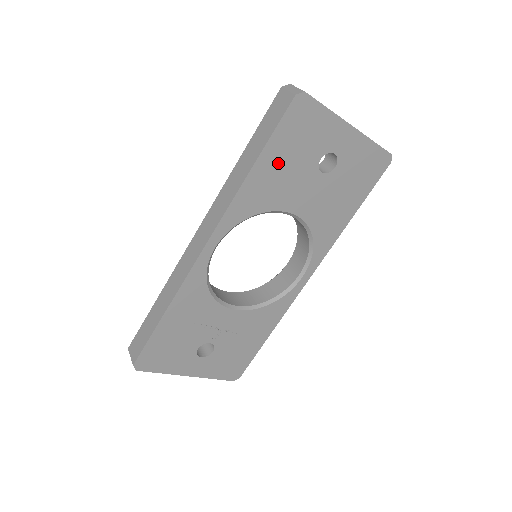
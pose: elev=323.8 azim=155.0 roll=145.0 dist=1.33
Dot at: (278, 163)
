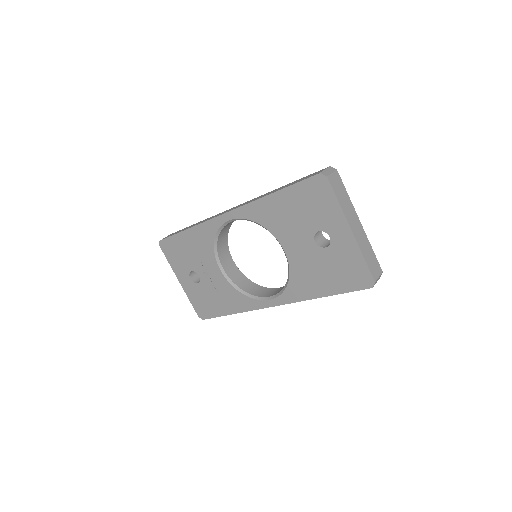
Dot at: (289, 206)
